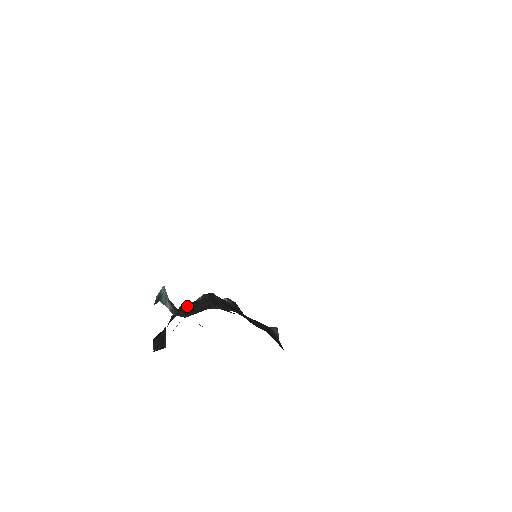
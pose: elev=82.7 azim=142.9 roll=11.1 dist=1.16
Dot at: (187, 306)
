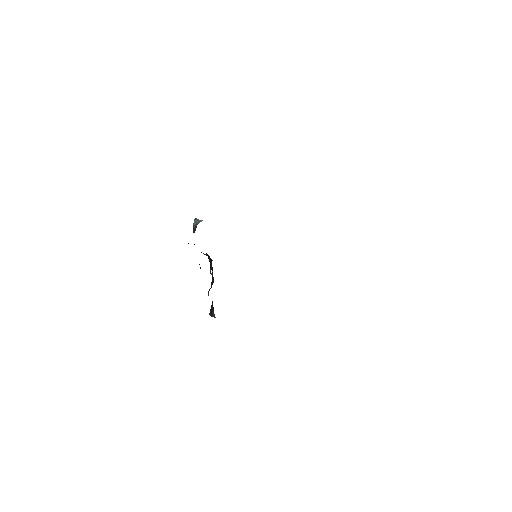
Dot at: occluded
